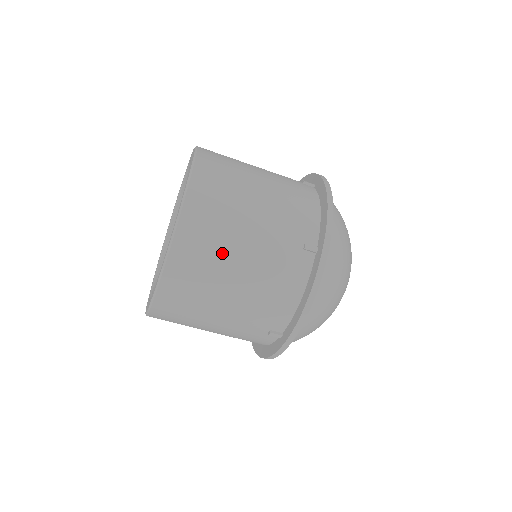
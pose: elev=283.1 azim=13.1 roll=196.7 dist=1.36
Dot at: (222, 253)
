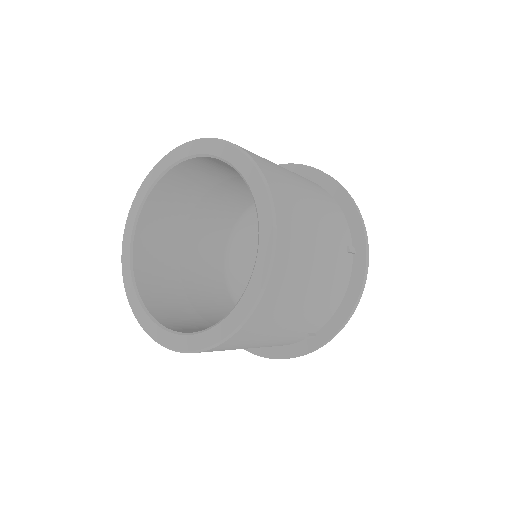
Dot at: (281, 170)
